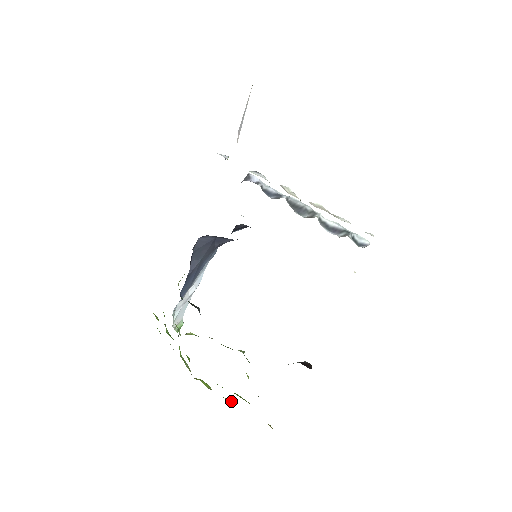
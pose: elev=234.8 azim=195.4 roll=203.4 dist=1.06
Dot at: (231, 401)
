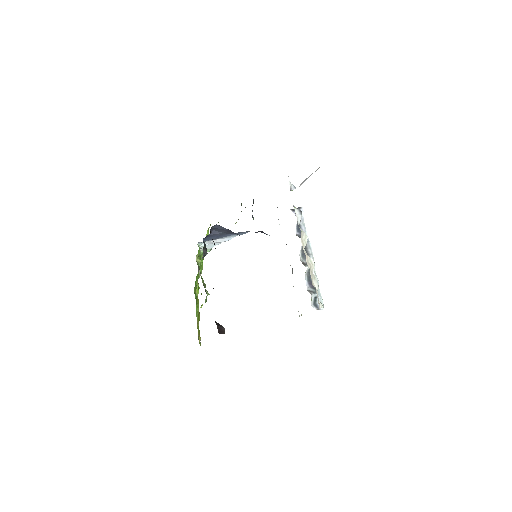
Dot at: occluded
